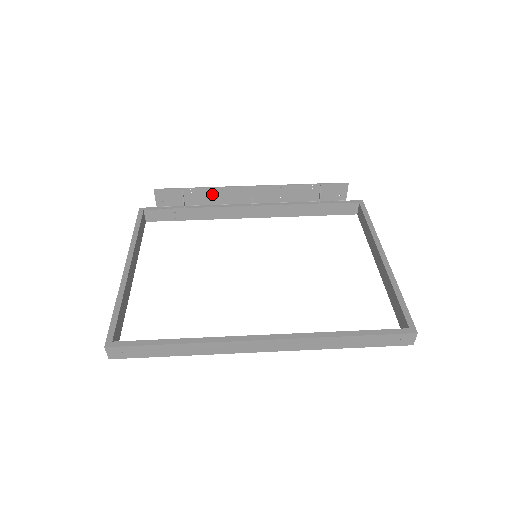
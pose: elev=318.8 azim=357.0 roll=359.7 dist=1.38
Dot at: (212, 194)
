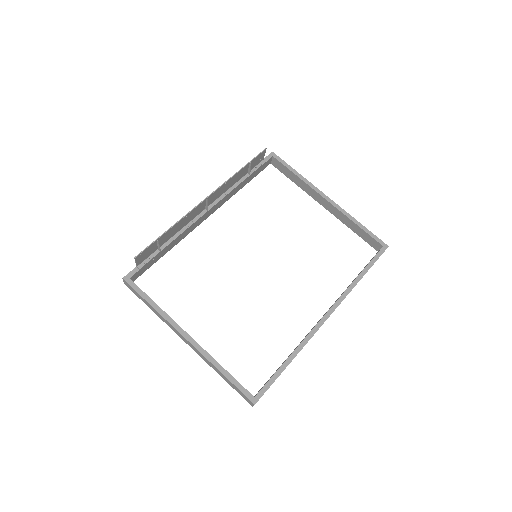
Dot at: (178, 225)
